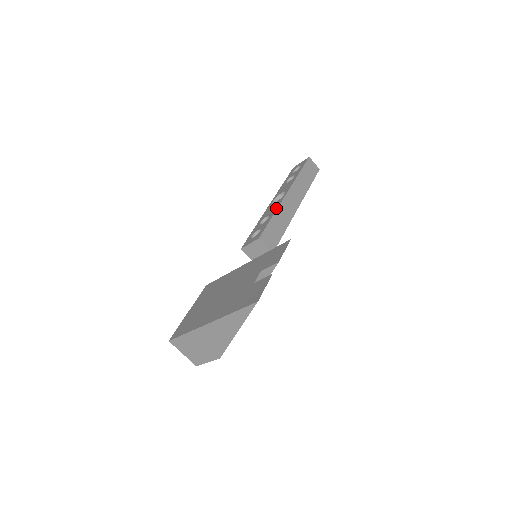
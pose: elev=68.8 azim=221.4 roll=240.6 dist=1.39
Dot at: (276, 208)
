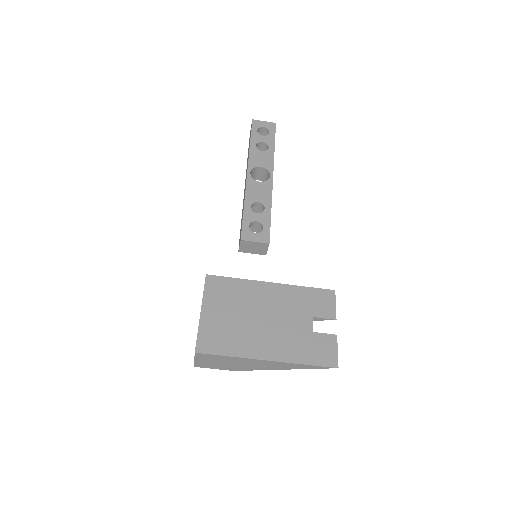
Dot at: (270, 199)
